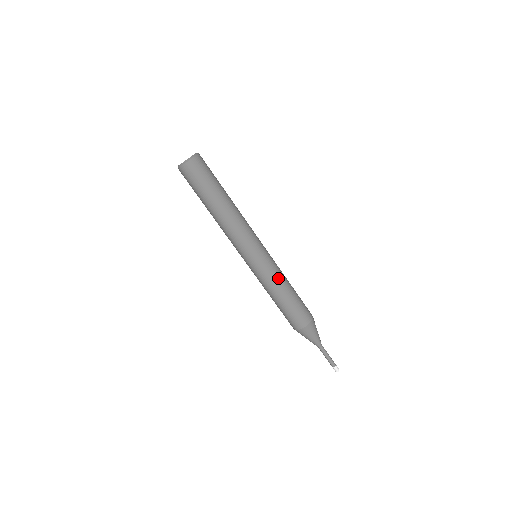
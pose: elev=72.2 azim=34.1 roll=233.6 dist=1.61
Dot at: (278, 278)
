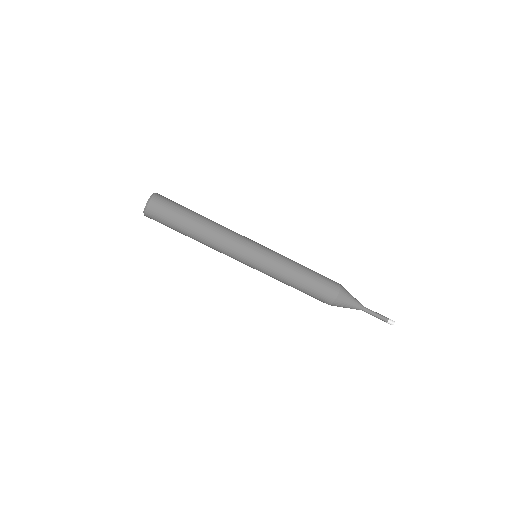
Dot at: (286, 264)
